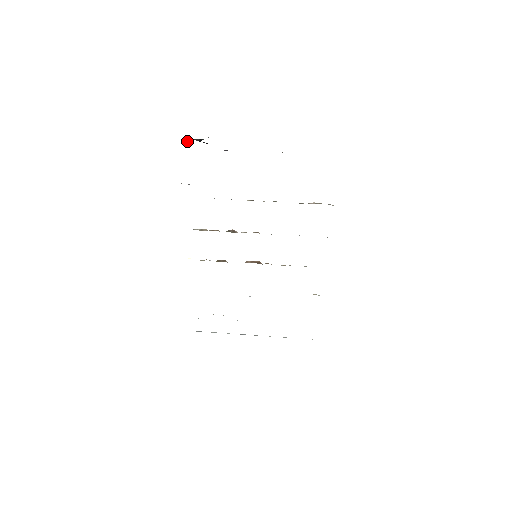
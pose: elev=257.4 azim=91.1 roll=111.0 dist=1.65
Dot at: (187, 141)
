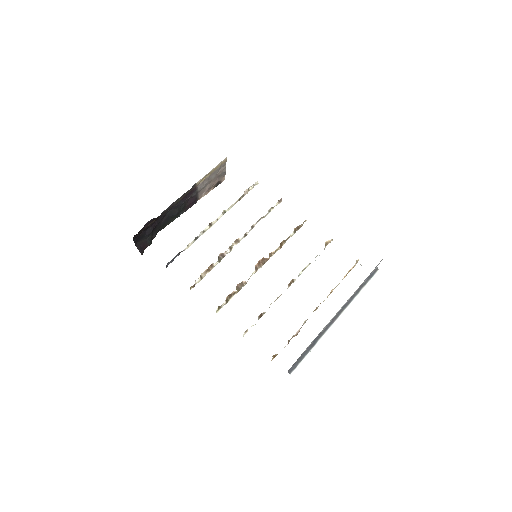
Dot at: (142, 249)
